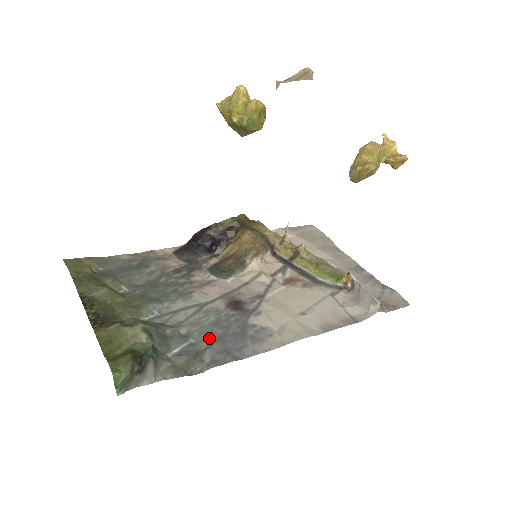
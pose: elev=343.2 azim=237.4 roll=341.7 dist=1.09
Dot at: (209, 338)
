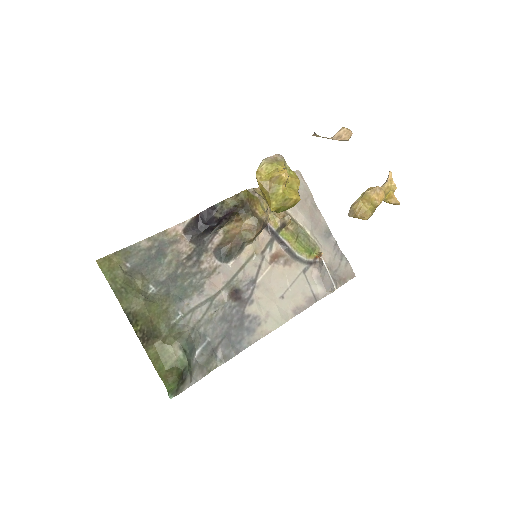
Dot at: (219, 335)
